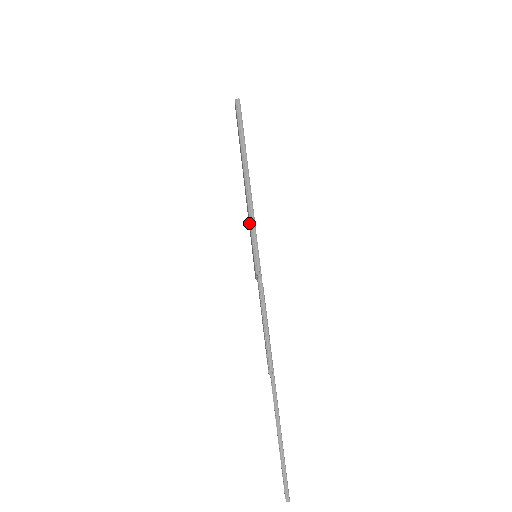
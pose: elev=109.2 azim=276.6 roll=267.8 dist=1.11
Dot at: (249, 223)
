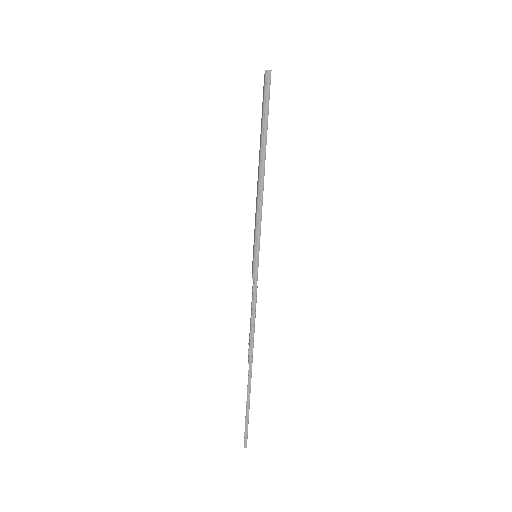
Dot at: (255, 226)
